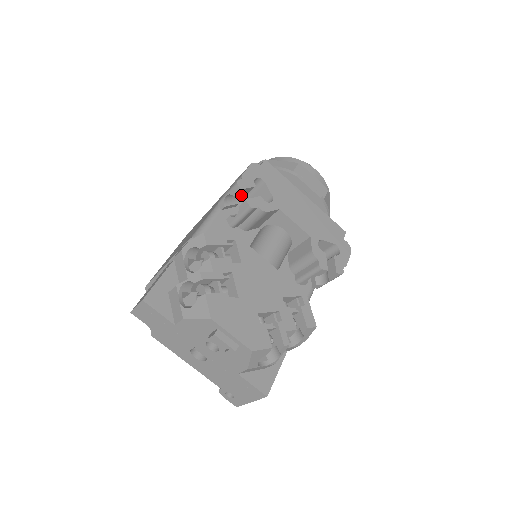
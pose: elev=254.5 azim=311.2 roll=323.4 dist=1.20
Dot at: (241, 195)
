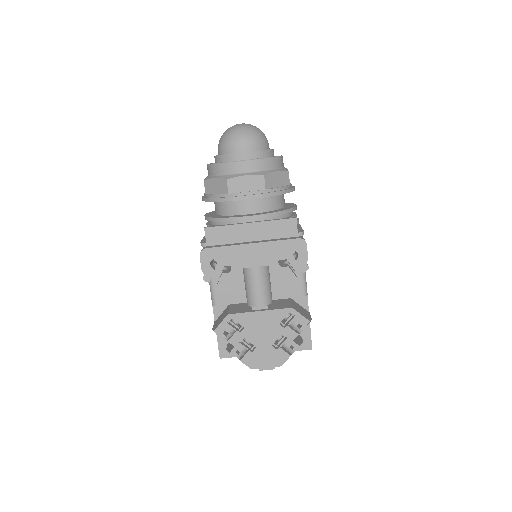
Dot at: occluded
